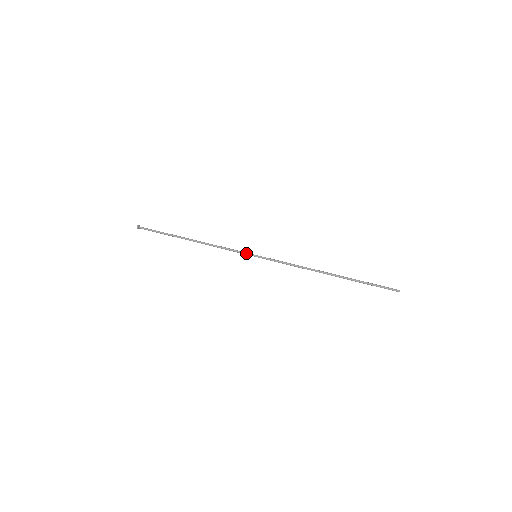
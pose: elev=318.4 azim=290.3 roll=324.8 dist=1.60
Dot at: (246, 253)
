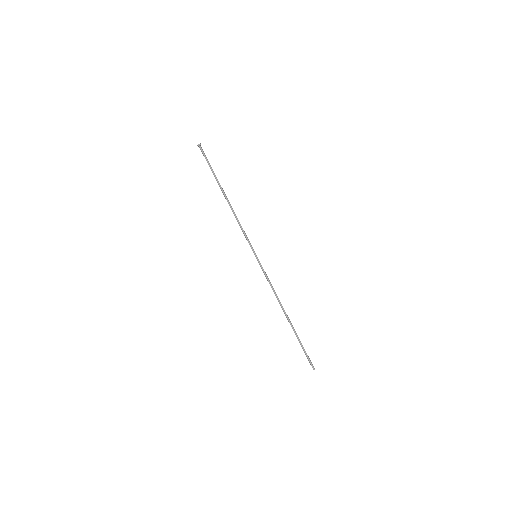
Dot at: (252, 247)
